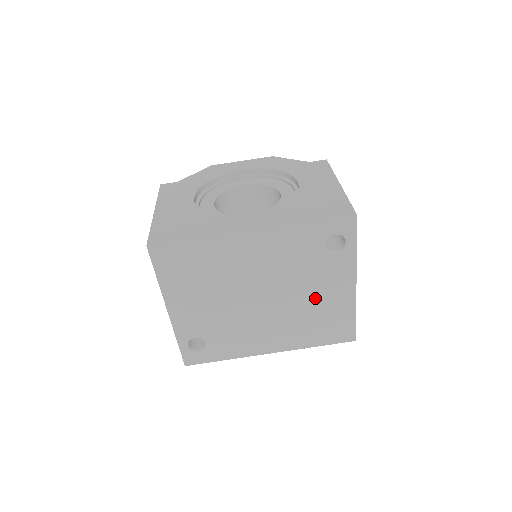
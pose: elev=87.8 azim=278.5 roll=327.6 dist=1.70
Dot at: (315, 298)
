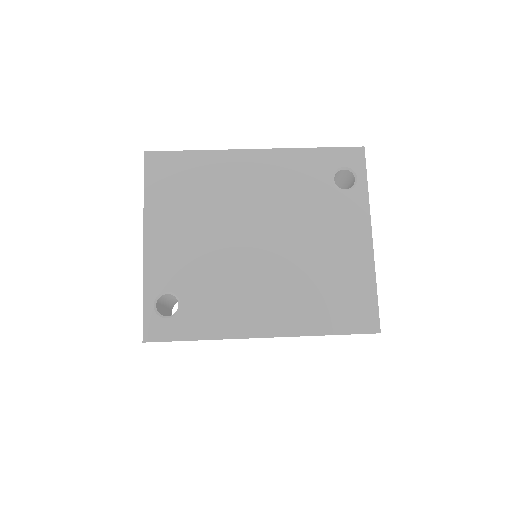
Dot at: (323, 250)
